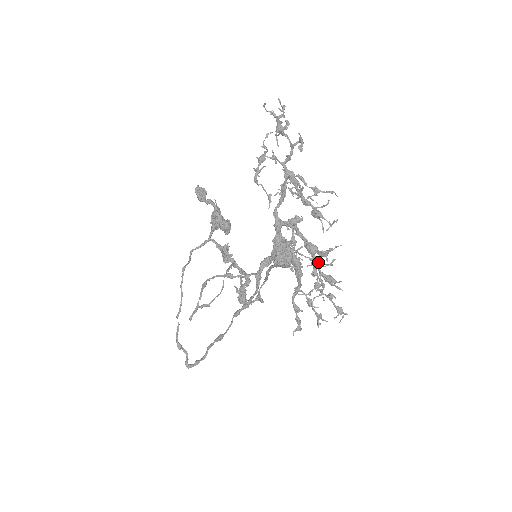
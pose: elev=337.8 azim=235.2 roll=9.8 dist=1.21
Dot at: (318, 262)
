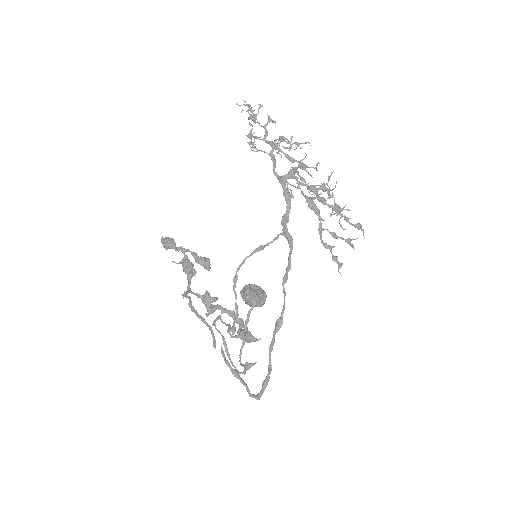
Dot at: (323, 198)
